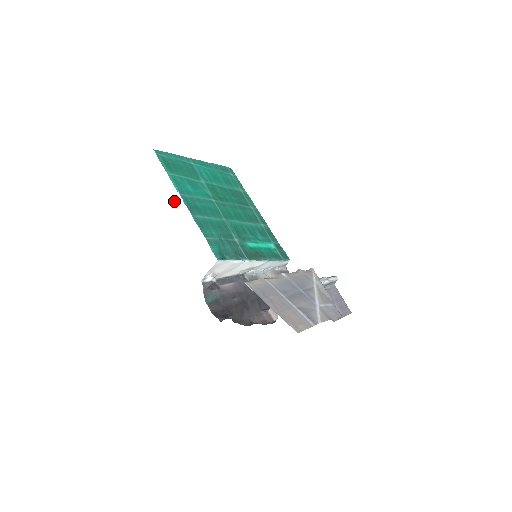
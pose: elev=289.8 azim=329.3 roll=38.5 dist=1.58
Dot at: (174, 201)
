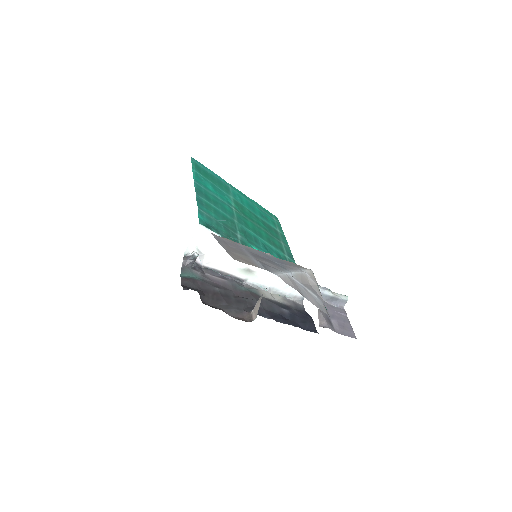
Dot at: occluded
